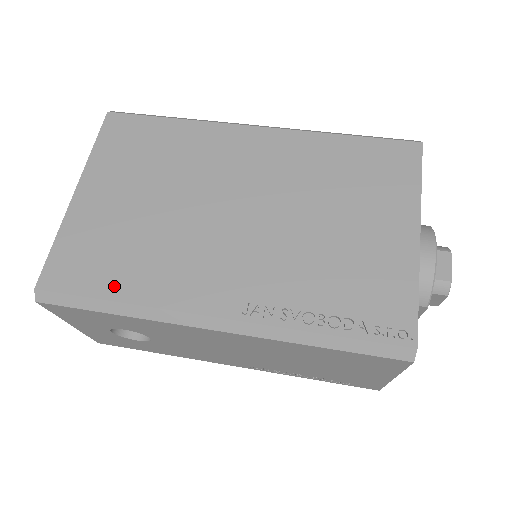
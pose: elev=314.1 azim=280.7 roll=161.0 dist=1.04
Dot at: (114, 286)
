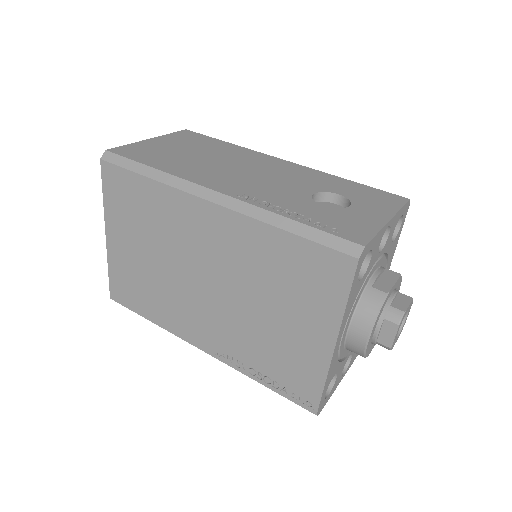
Dot at: (146, 311)
